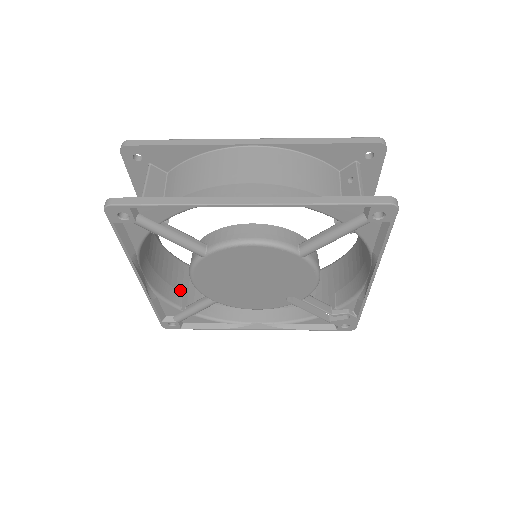
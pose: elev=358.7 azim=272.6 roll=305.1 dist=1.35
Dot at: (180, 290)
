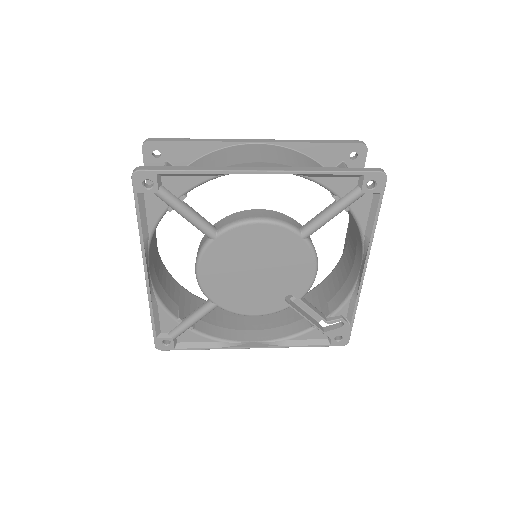
Dot at: (177, 304)
